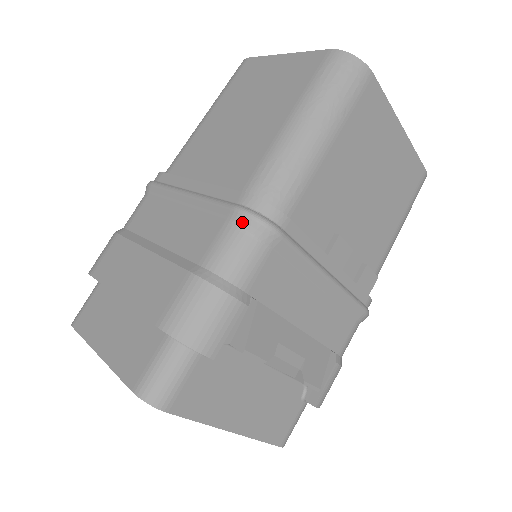
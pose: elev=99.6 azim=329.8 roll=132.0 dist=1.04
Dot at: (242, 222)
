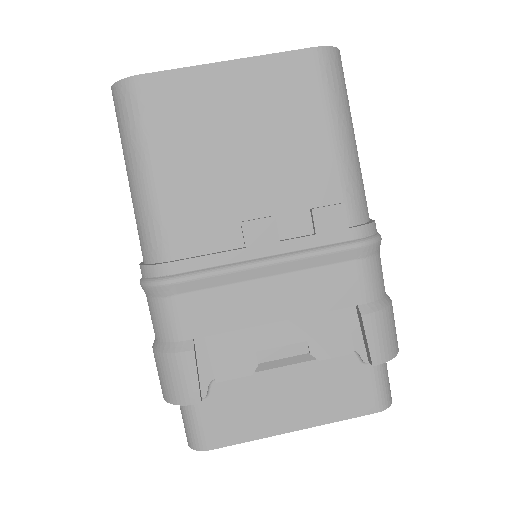
Dot at: (146, 292)
